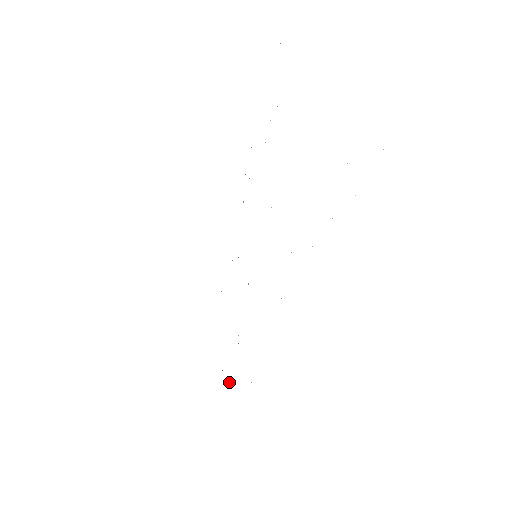
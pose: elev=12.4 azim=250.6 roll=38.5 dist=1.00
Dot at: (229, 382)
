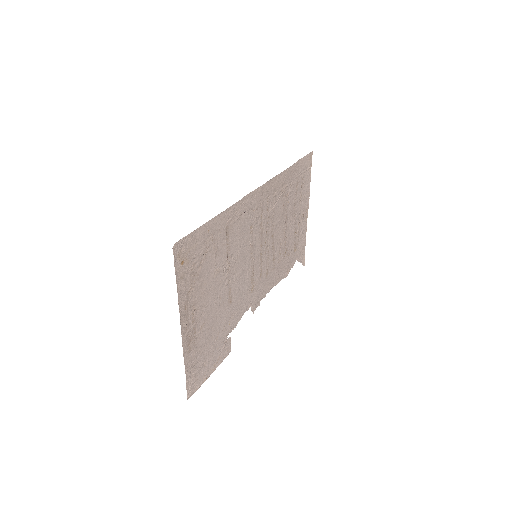
Dot at: (298, 236)
